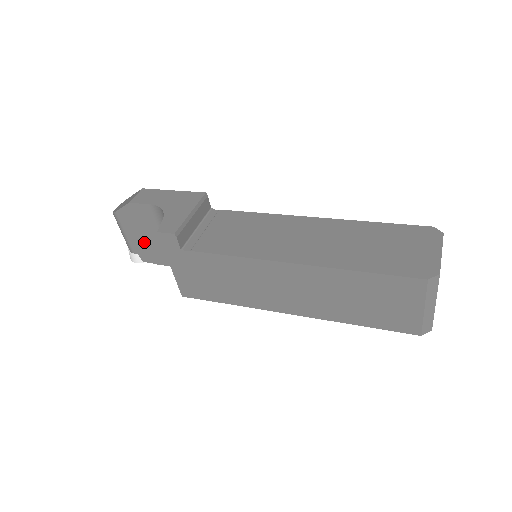
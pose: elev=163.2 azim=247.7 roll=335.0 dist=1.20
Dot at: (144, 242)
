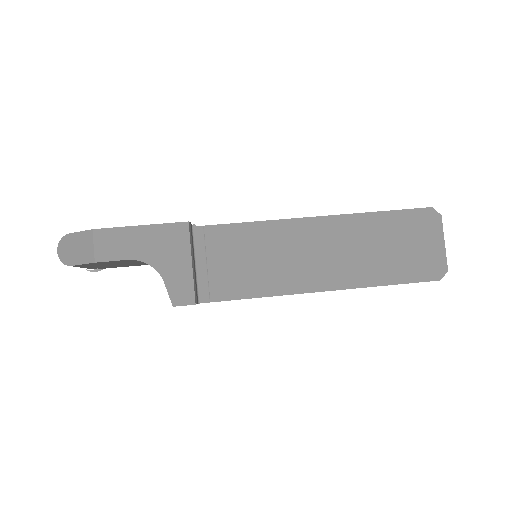
Dot at: (109, 266)
